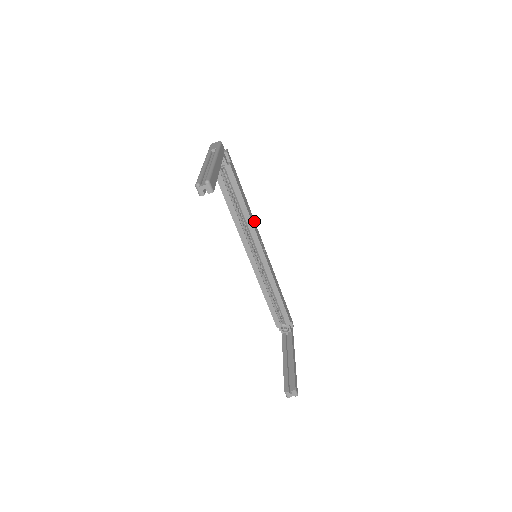
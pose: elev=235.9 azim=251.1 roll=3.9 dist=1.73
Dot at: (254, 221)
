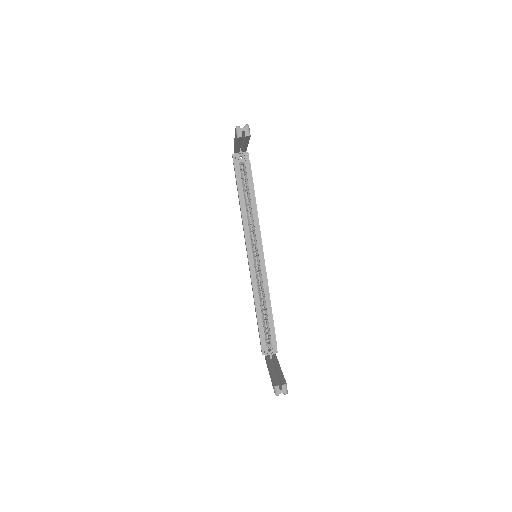
Dot at: occluded
